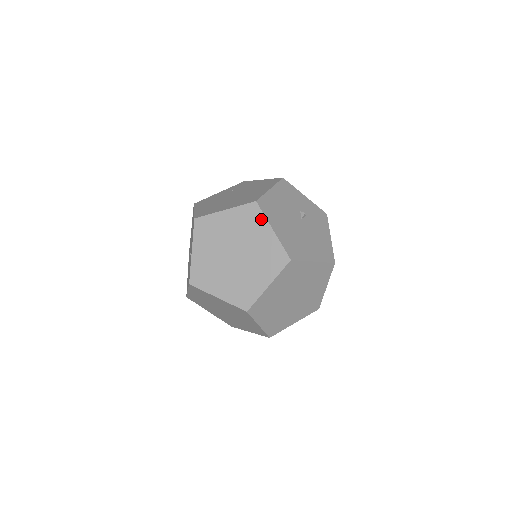
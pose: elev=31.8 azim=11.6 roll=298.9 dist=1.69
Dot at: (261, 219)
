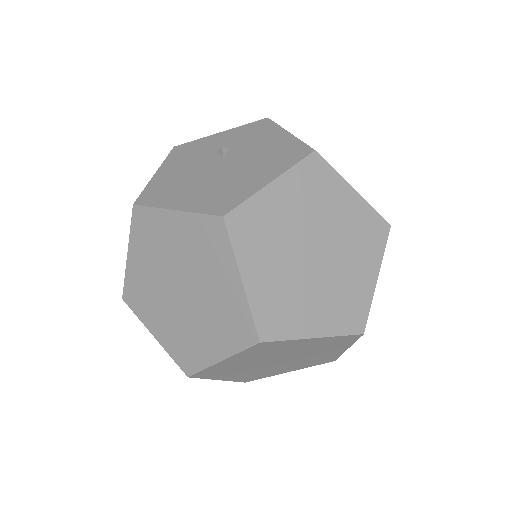
Dot at: (155, 216)
